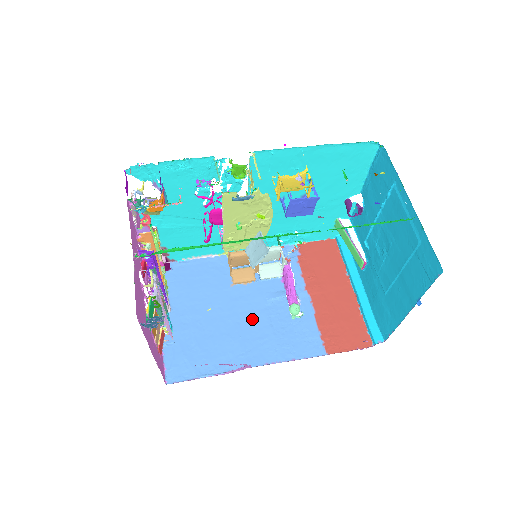
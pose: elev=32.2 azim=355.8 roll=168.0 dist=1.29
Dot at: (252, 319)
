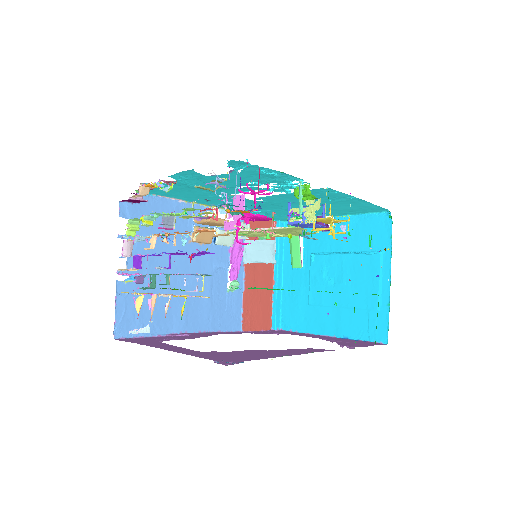
Dot at: (198, 284)
